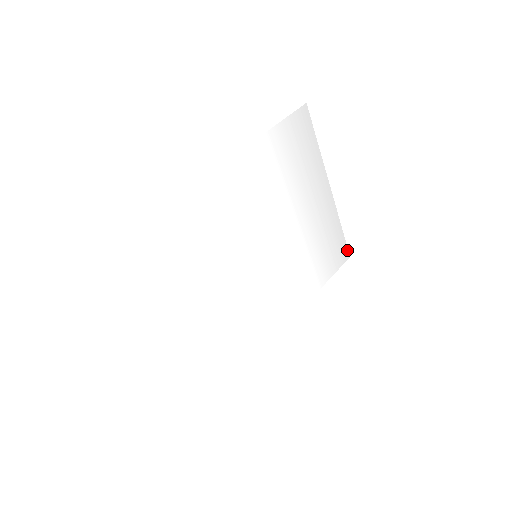
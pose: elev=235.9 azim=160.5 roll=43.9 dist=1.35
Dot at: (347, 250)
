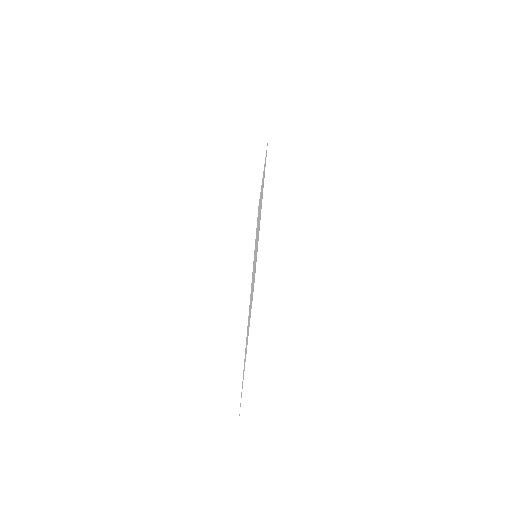
Dot at: occluded
